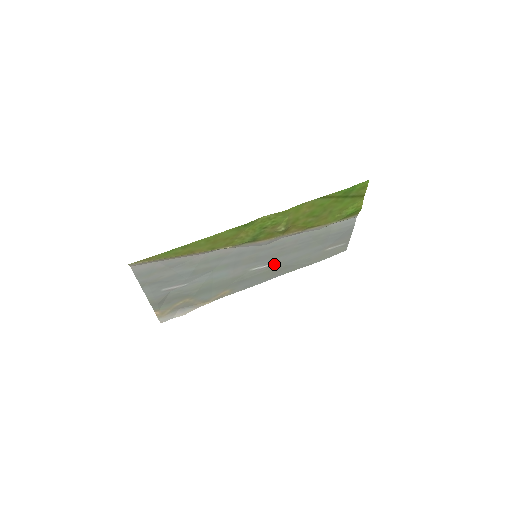
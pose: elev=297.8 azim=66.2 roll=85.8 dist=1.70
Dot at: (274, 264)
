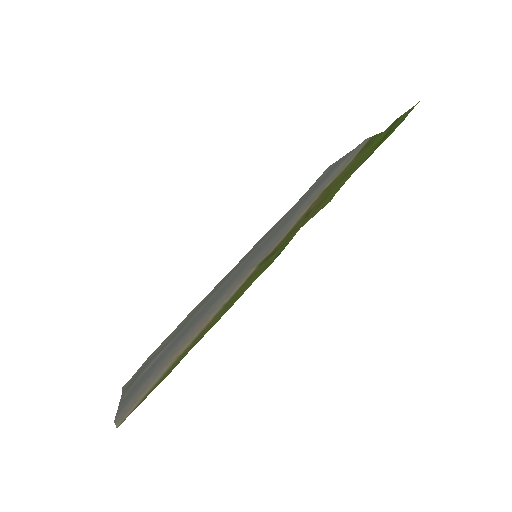
Dot at: occluded
